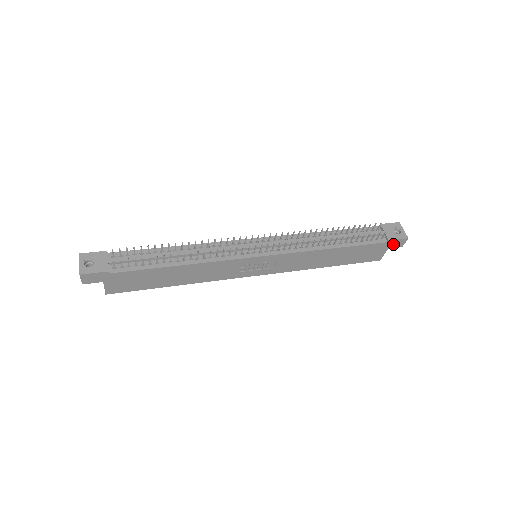
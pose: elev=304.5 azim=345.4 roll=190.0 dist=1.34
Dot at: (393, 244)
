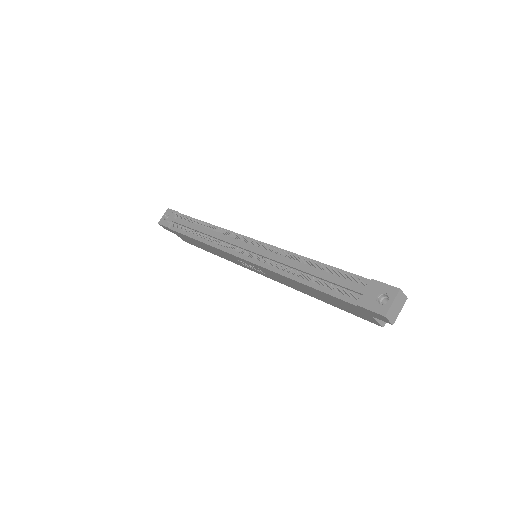
Dot at: (372, 313)
